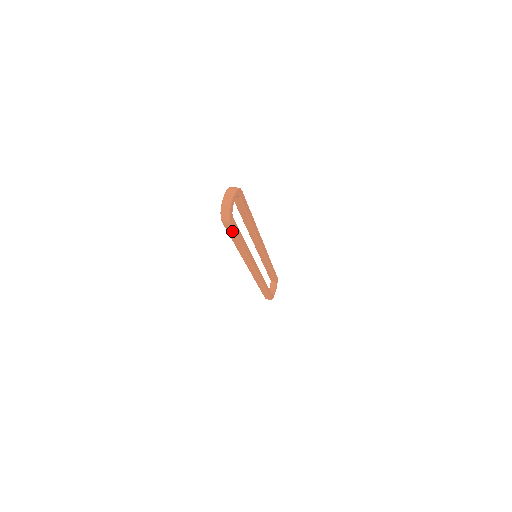
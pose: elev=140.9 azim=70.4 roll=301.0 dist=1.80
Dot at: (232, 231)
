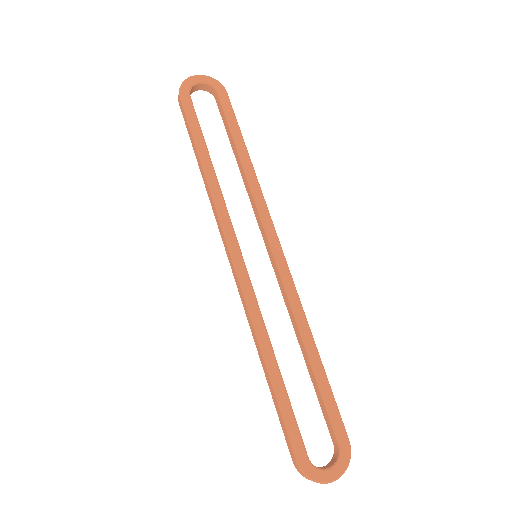
Dot at: (186, 117)
